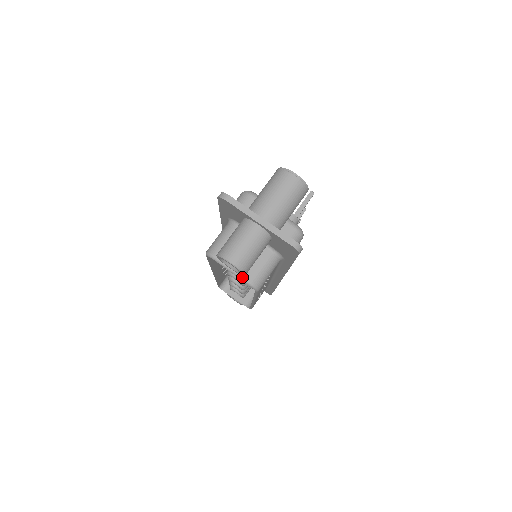
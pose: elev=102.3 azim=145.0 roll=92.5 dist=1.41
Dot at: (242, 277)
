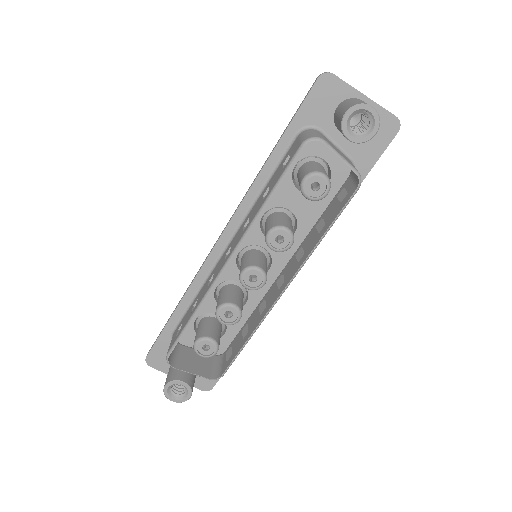
Dot at: (349, 163)
